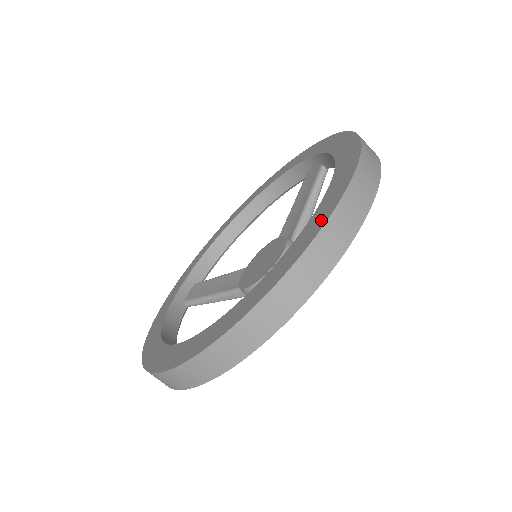
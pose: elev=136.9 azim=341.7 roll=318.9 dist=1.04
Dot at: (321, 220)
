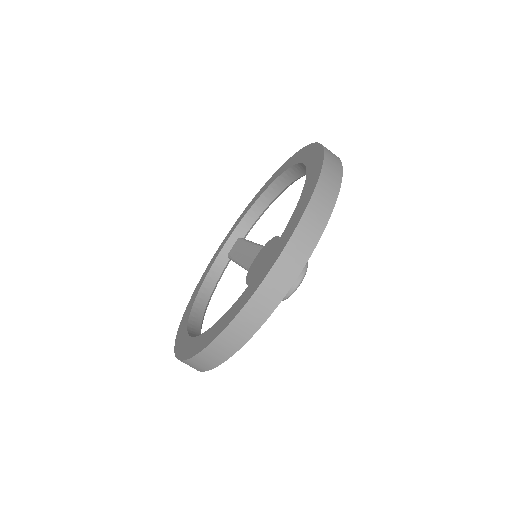
Dot at: (235, 311)
